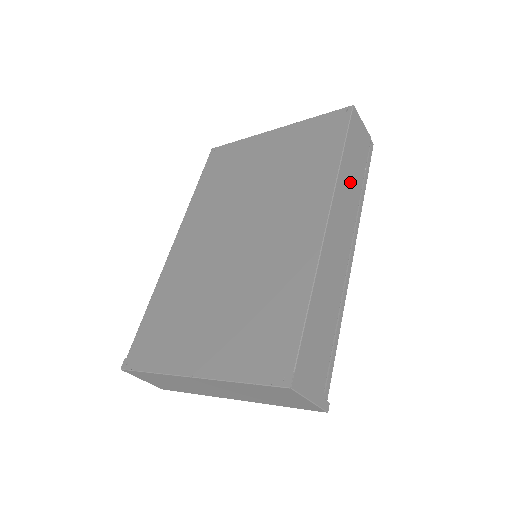
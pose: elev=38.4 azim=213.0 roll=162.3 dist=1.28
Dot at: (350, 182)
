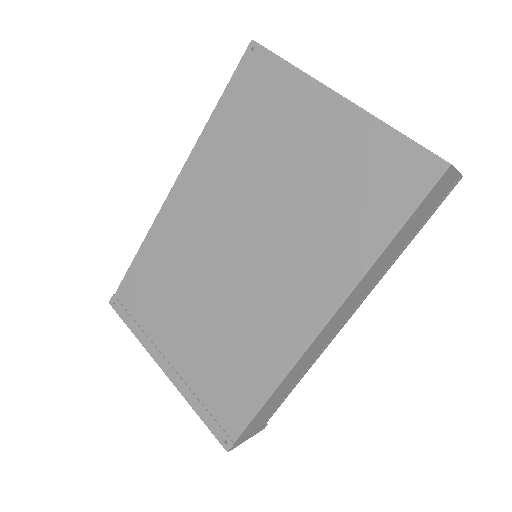
Dot at: (384, 262)
